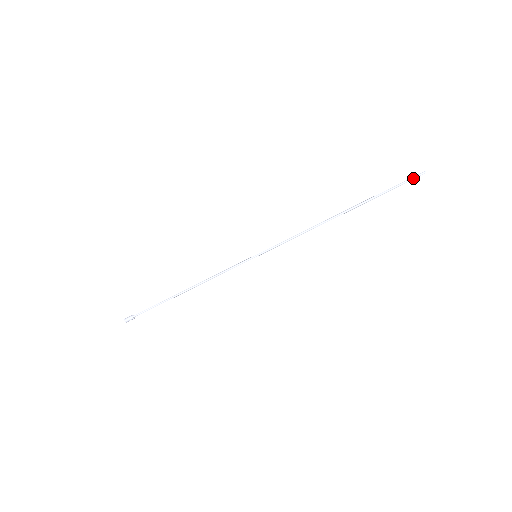
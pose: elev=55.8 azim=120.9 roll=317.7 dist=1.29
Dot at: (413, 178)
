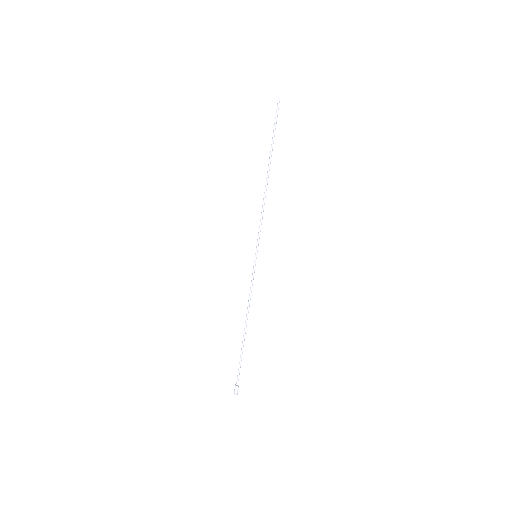
Dot at: (277, 110)
